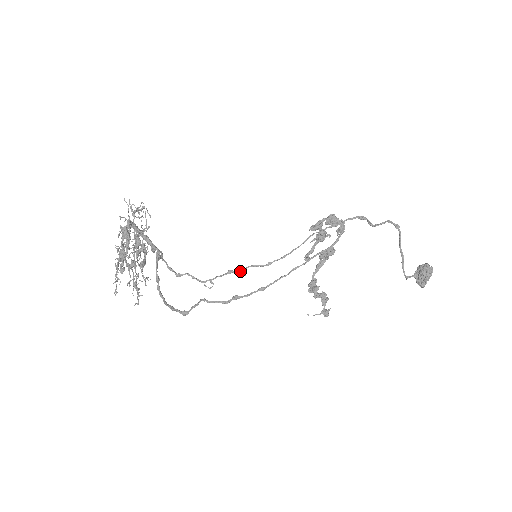
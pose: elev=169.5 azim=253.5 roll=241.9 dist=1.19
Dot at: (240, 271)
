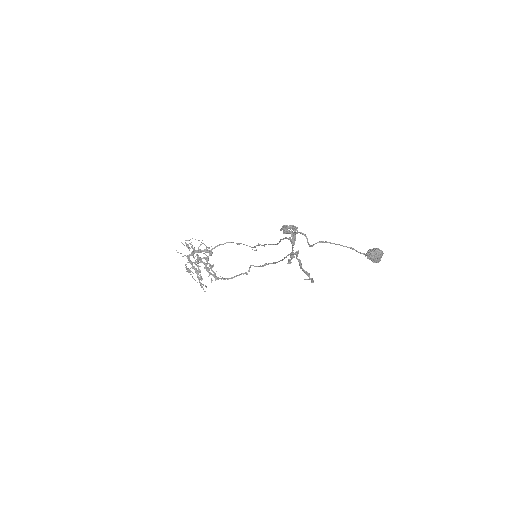
Dot at: (263, 245)
